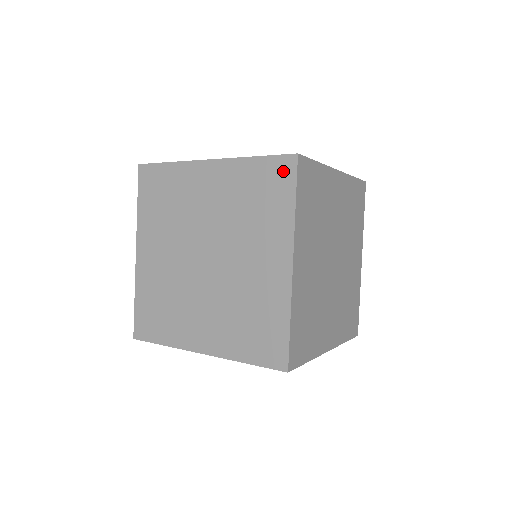
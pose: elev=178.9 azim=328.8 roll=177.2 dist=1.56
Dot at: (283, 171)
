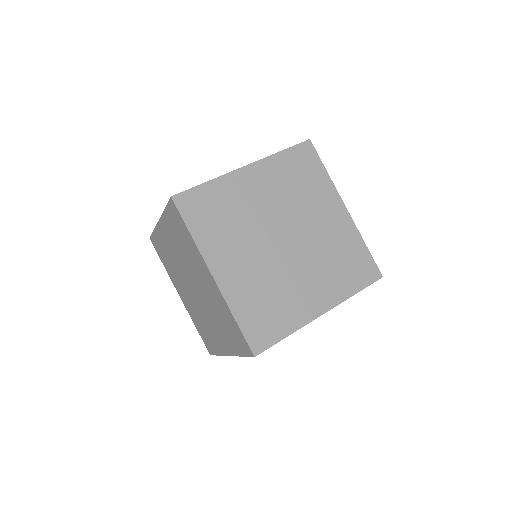
Dot at: (175, 212)
